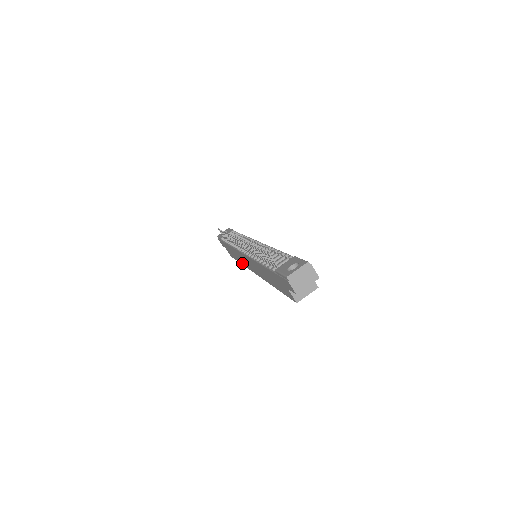
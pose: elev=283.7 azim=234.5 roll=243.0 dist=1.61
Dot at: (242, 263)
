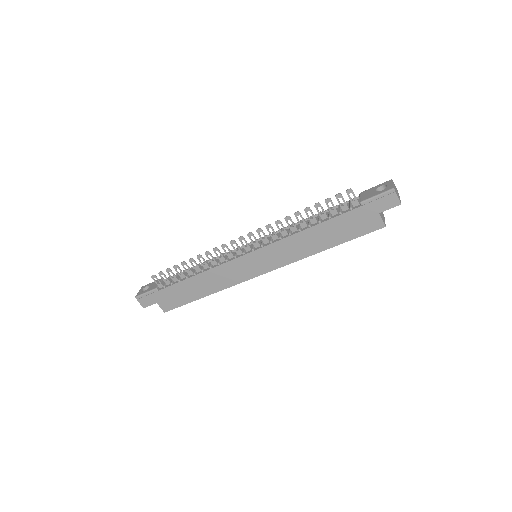
Dot at: (216, 289)
